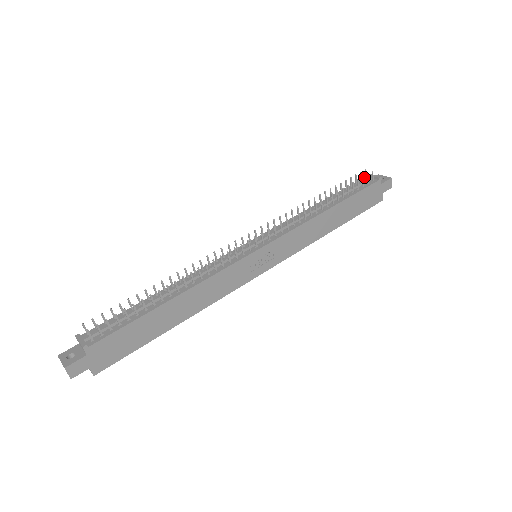
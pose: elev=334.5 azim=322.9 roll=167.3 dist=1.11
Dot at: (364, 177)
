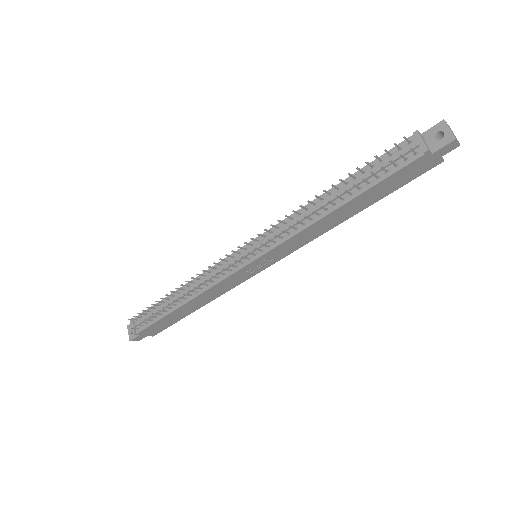
Dot at: (410, 136)
